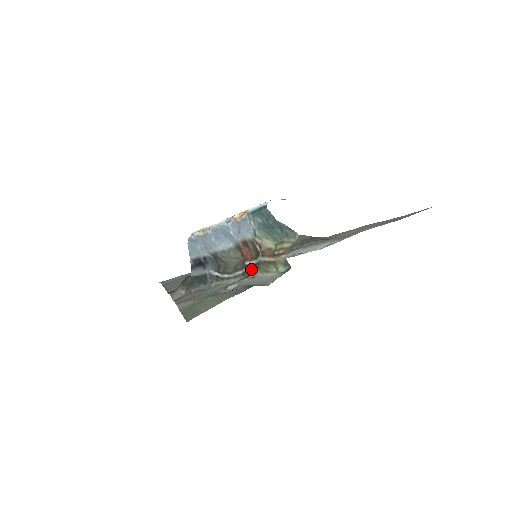
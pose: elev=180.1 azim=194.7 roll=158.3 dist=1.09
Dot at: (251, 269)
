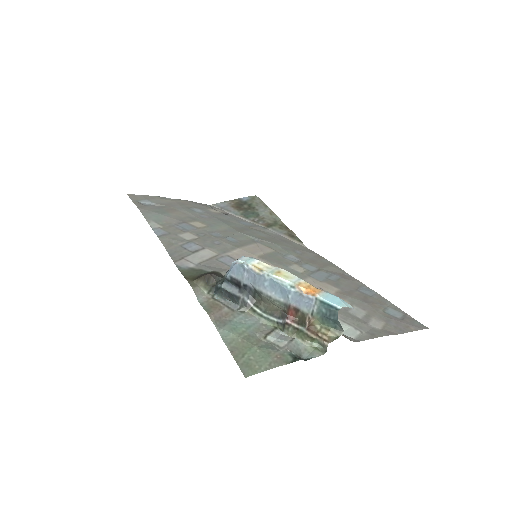
Dot at: (289, 328)
